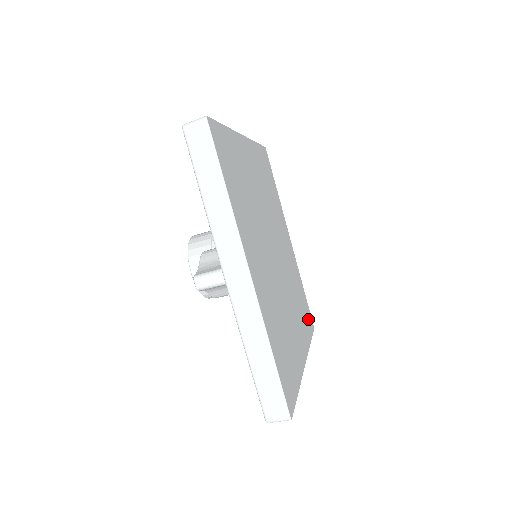
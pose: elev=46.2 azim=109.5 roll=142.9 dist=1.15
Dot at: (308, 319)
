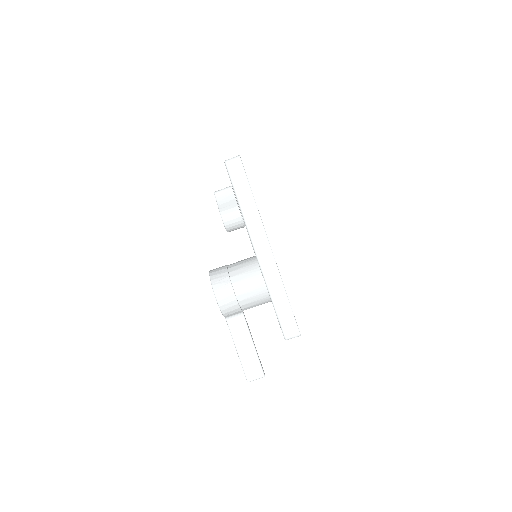
Dot at: occluded
